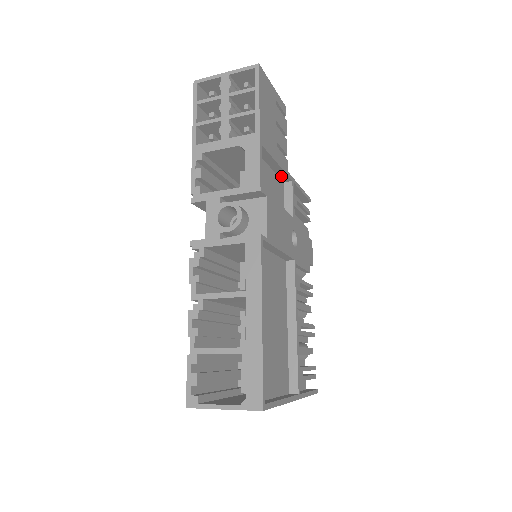
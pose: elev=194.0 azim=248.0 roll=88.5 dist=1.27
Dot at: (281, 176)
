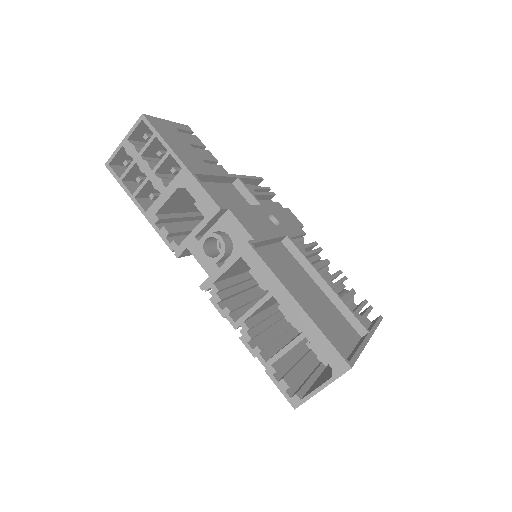
Dot at: (226, 181)
